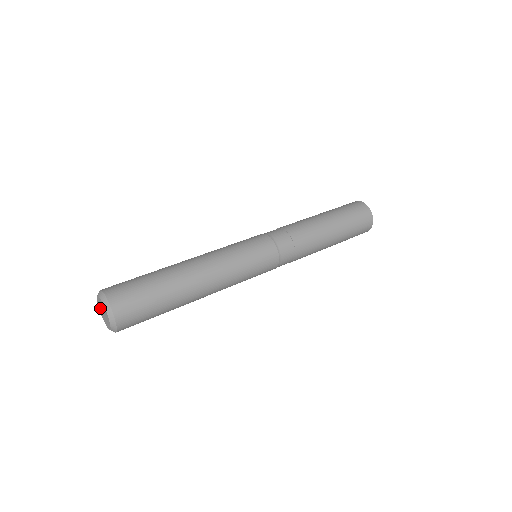
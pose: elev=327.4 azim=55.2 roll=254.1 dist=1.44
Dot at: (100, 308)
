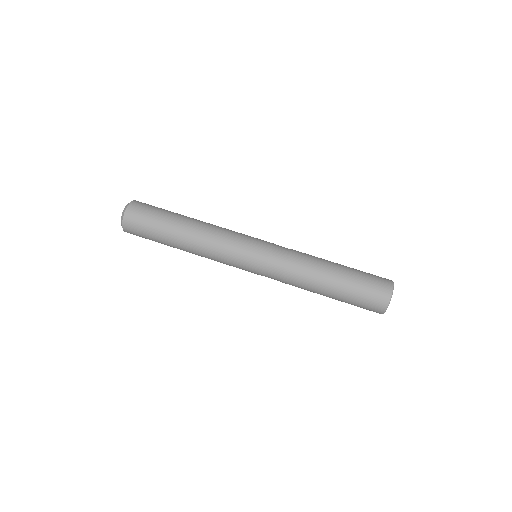
Dot at: occluded
